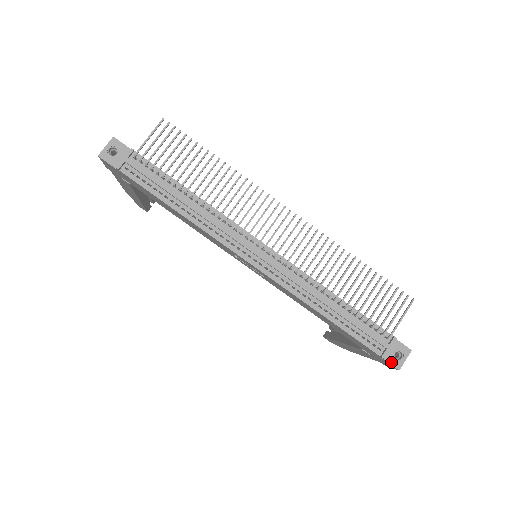
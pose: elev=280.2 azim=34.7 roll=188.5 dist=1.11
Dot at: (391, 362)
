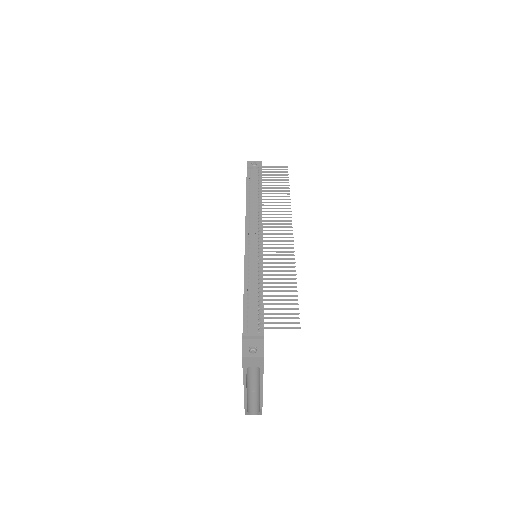
Dot at: (244, 347)
